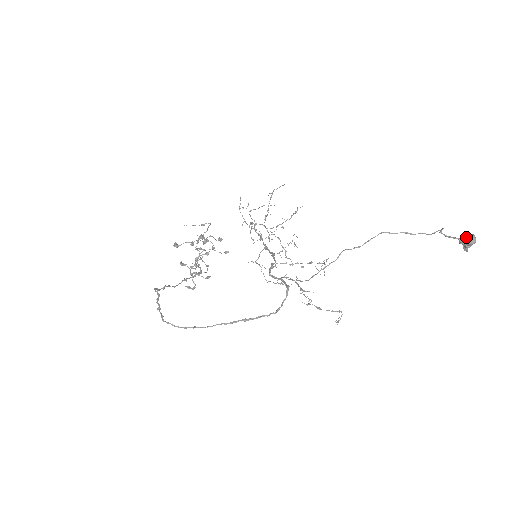
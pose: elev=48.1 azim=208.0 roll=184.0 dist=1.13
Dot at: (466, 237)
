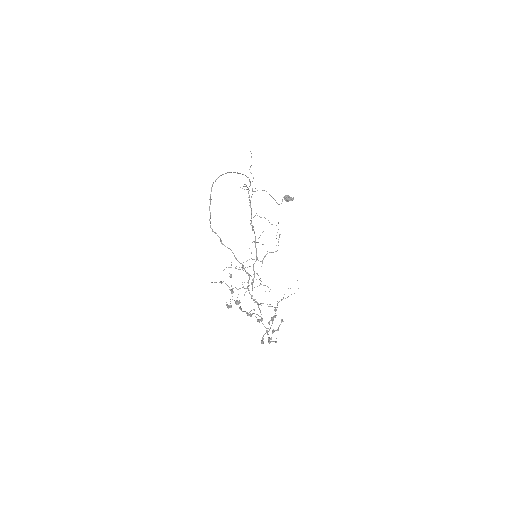
Dot at: (284, 197)
